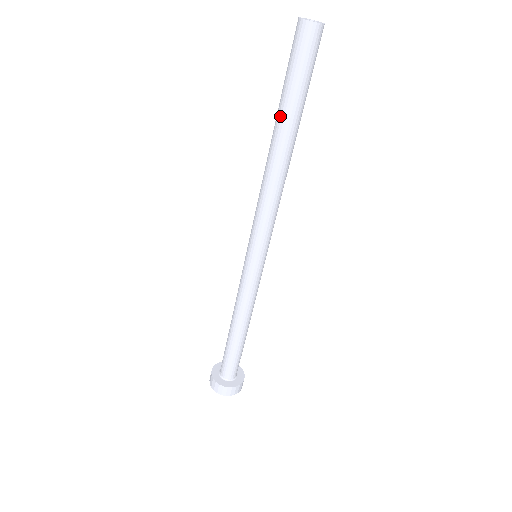
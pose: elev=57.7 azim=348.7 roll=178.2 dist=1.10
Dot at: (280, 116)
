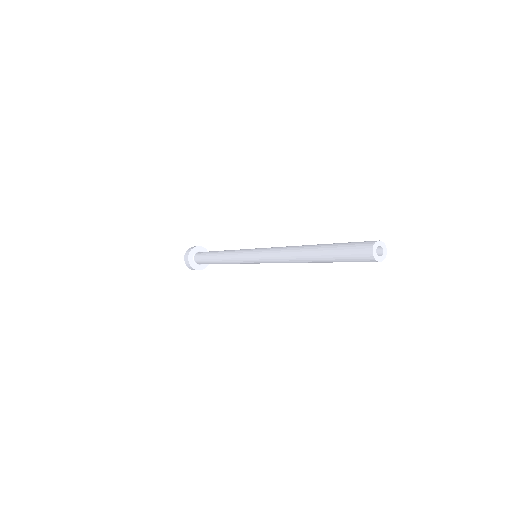
Dot at: occluded
